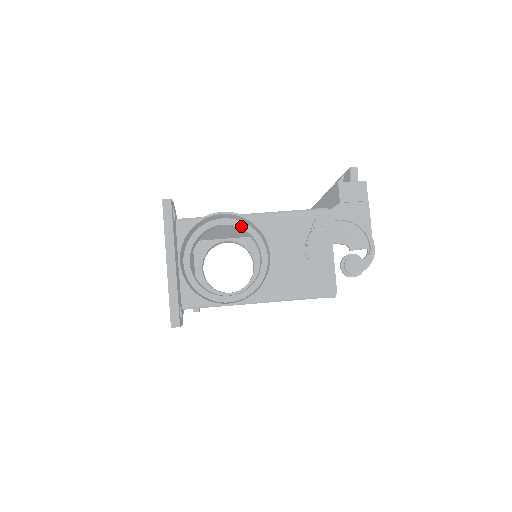
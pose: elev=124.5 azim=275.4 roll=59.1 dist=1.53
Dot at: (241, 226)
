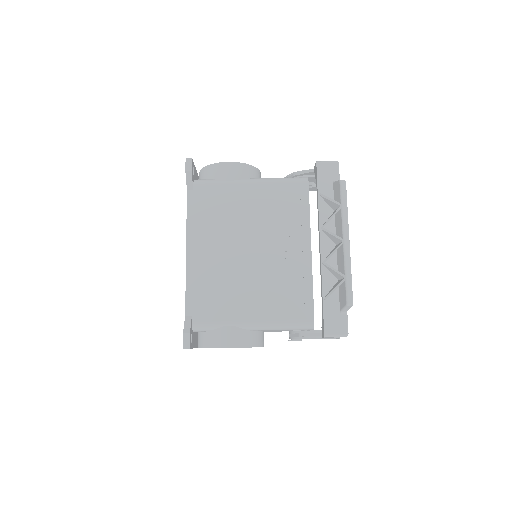
Dot at: occluded
